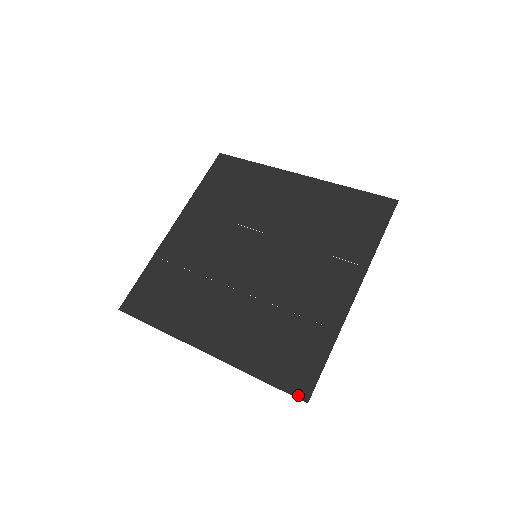
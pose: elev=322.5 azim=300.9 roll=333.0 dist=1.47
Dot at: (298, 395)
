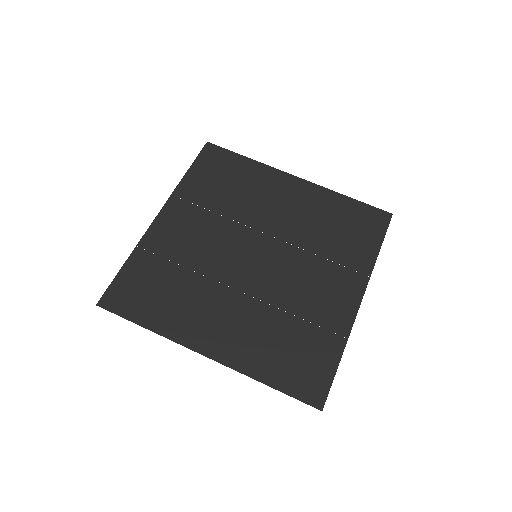
Dot at: (312, 403)
